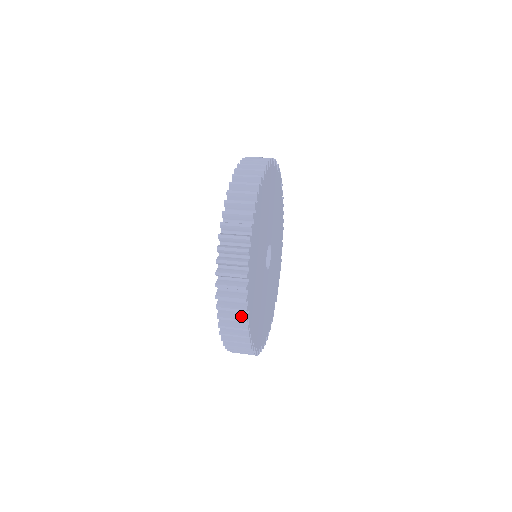
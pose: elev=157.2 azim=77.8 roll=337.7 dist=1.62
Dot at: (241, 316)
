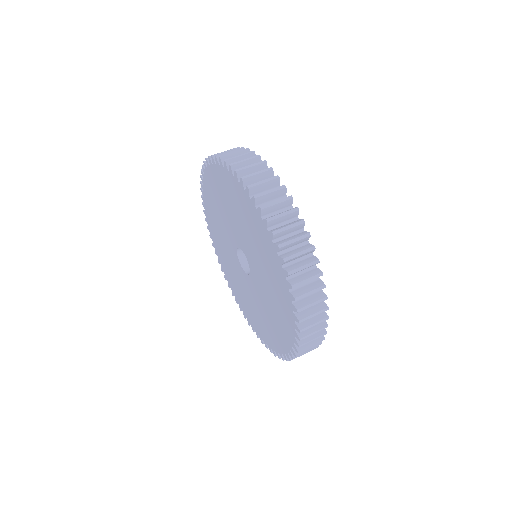
Dot at: occluded
